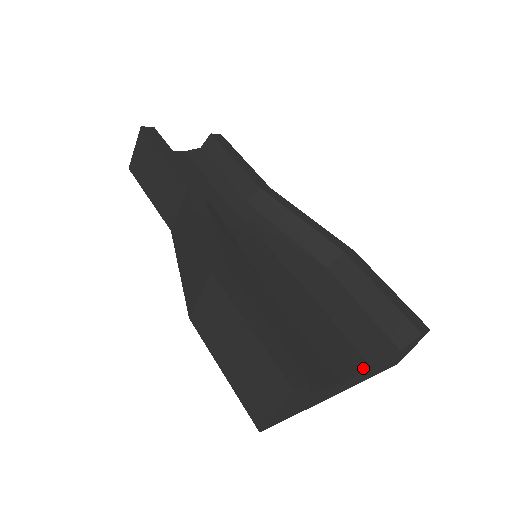
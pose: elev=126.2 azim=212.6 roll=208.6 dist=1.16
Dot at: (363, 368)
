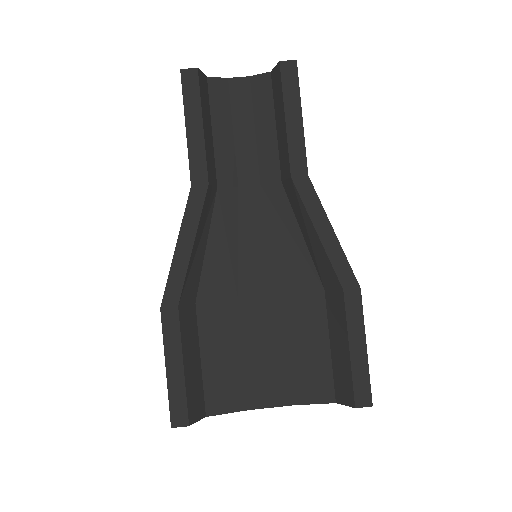
Dot at: (283, 404)
